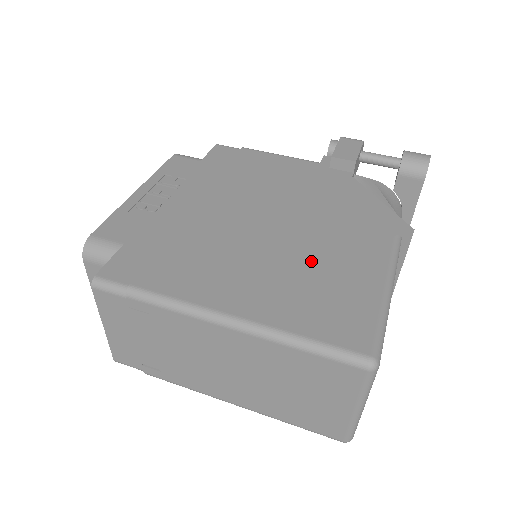
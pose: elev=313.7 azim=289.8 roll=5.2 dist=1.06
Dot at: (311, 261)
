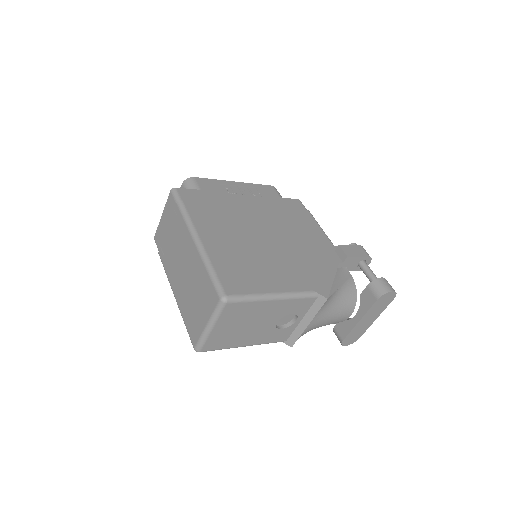
Dot at: (260, 259)
